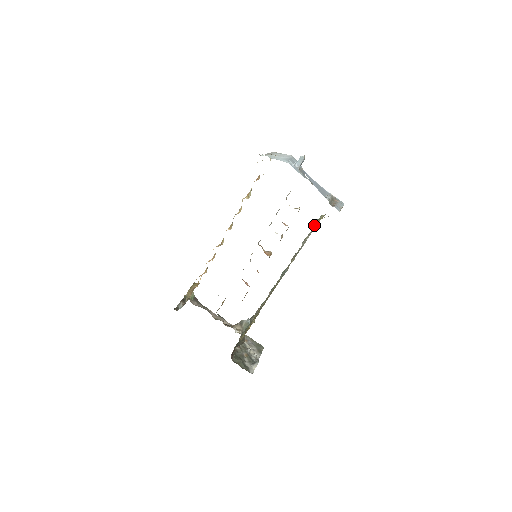
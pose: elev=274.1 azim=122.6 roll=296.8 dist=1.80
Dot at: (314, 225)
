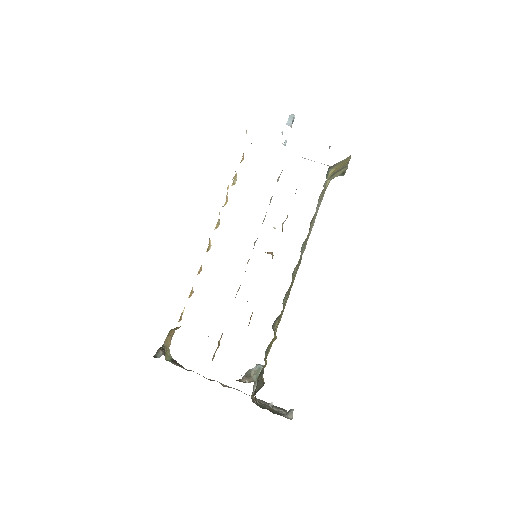
Dot at: occluded
